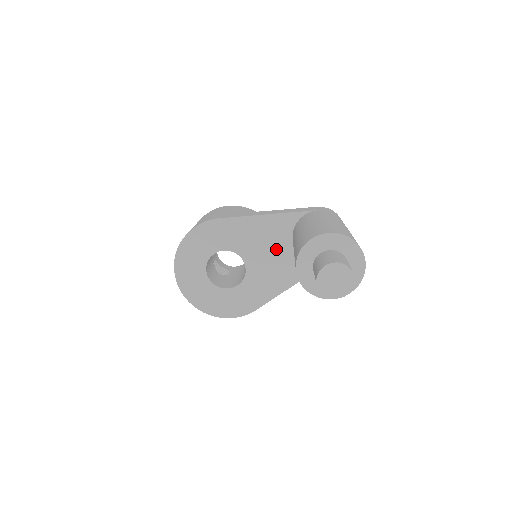
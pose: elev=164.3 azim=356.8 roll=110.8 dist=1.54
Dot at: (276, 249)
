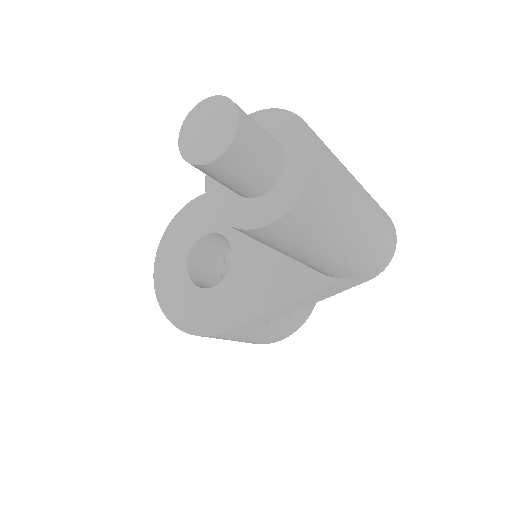
Dot at: occluded
